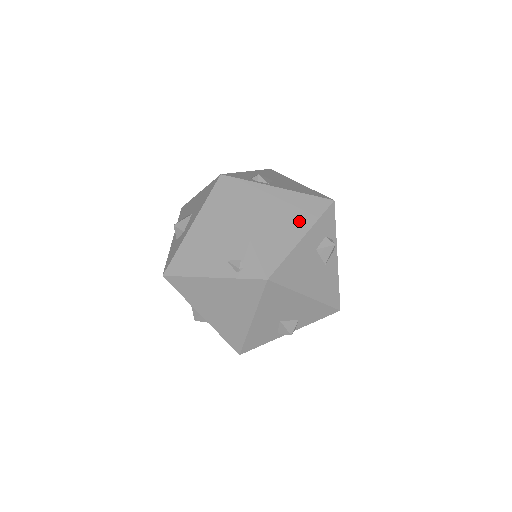
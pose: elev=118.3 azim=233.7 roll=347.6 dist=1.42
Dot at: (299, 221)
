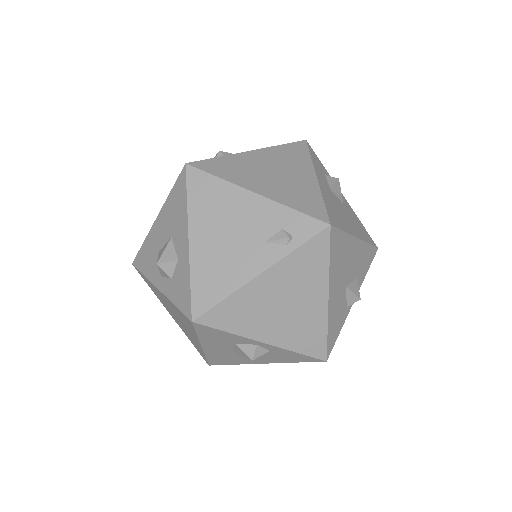
Dot at: (298, 167)
